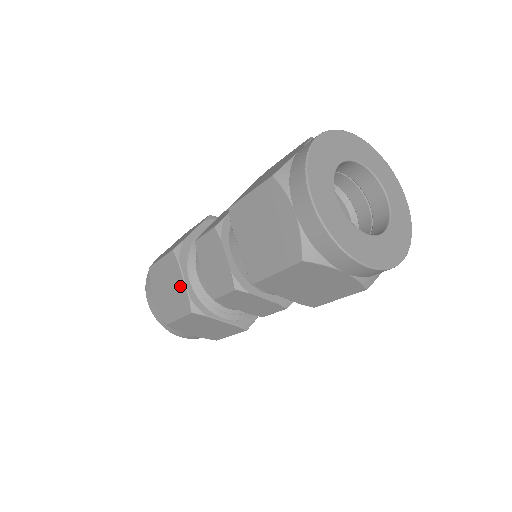
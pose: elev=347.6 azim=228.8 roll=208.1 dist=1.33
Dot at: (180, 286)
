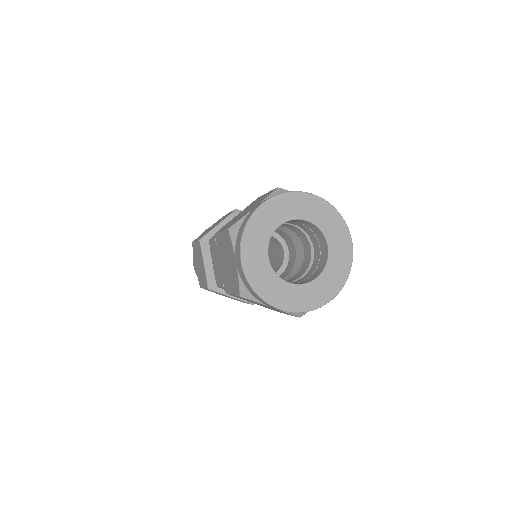
Dot at: (203, 267)
